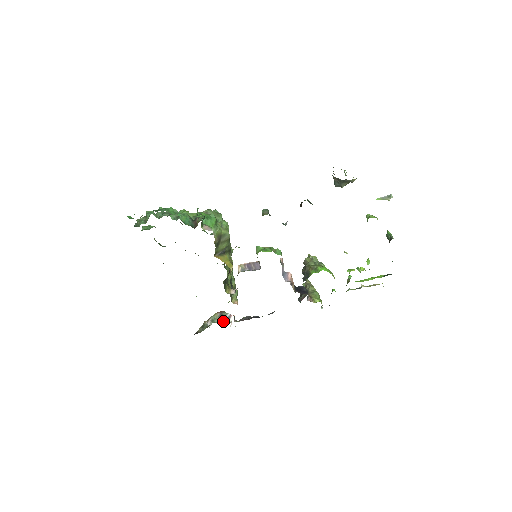
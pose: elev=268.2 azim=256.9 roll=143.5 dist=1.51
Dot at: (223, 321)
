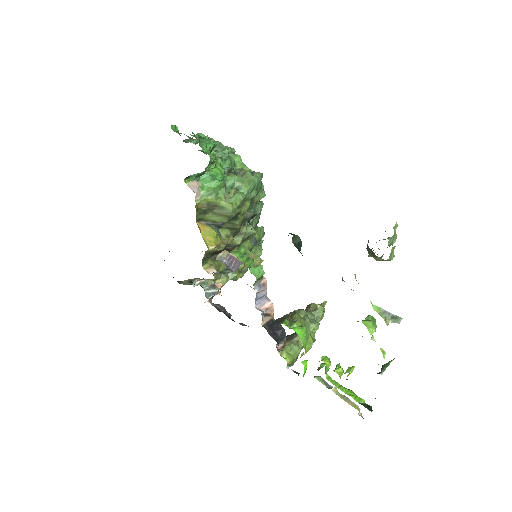
Dot at: (208, 292)
